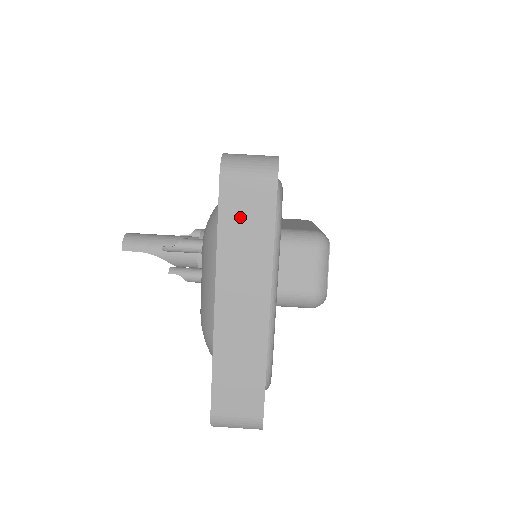
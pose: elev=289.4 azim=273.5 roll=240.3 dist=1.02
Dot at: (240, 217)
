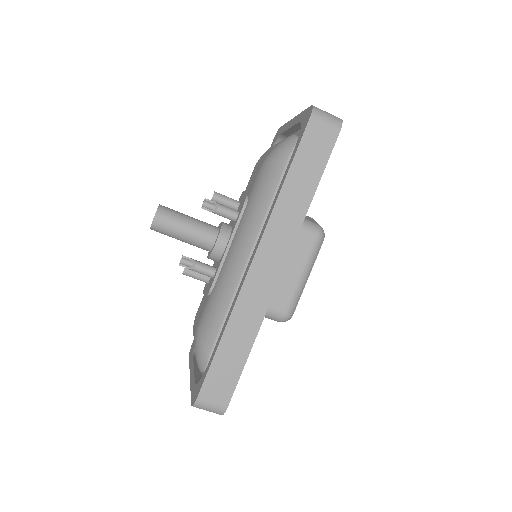
Dot at: occluded
